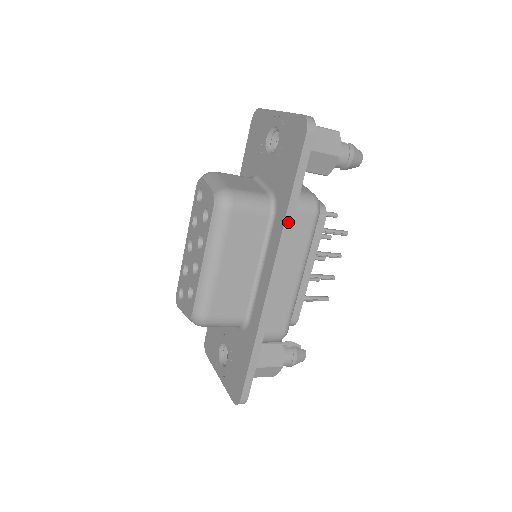
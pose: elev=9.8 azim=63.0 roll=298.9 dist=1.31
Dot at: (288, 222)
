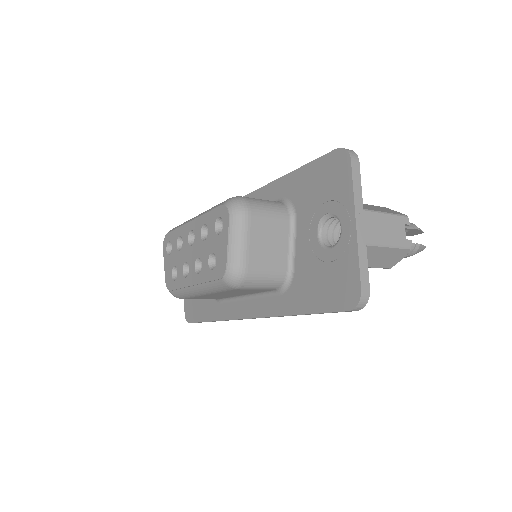
Dot at: occluded
